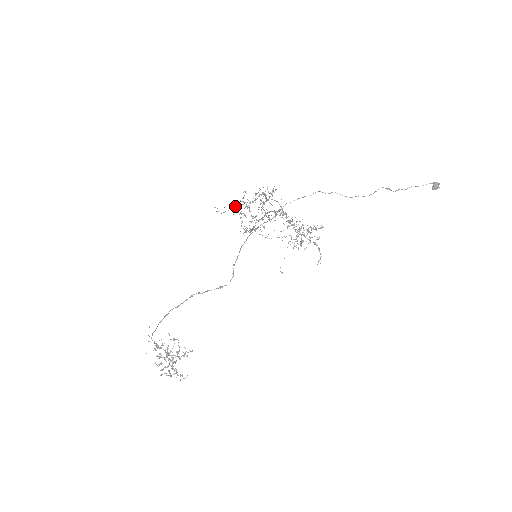
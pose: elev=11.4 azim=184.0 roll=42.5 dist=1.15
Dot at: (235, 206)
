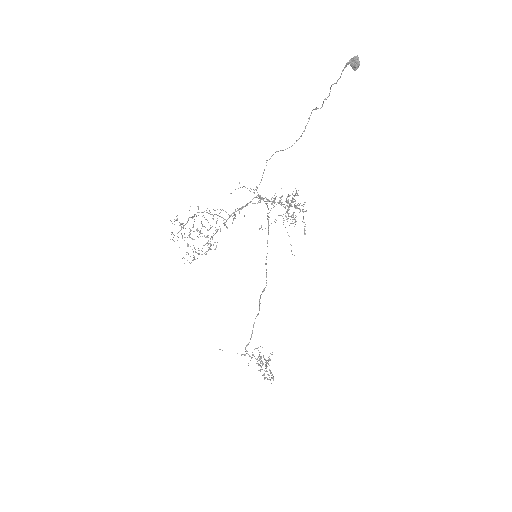
Dot at: occluded
